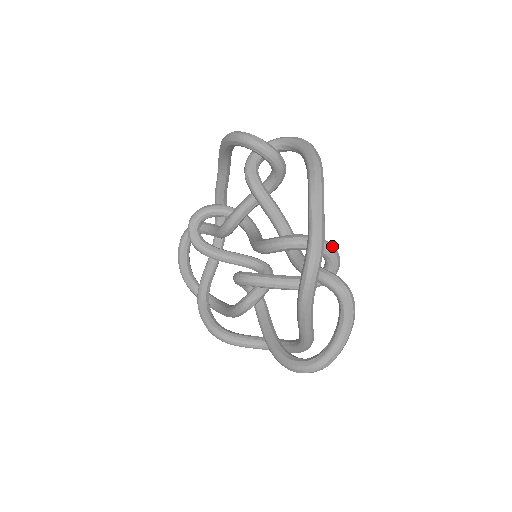
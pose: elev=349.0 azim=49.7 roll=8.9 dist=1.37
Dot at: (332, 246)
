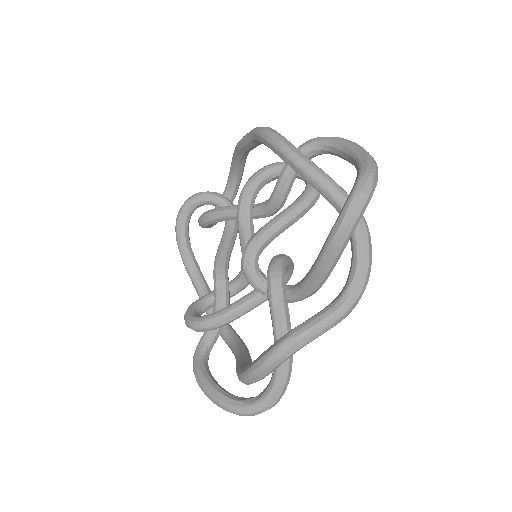
Dot at: occluded
